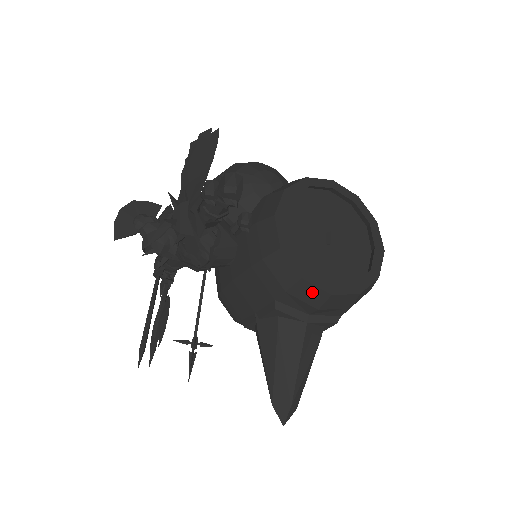
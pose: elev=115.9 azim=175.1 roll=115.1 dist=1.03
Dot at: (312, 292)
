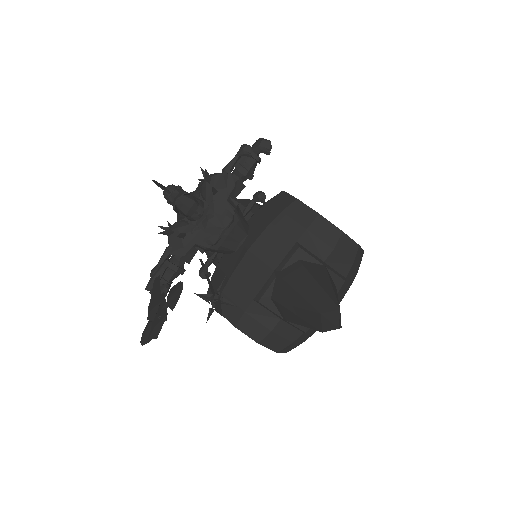
Dot at: (328, 229)
